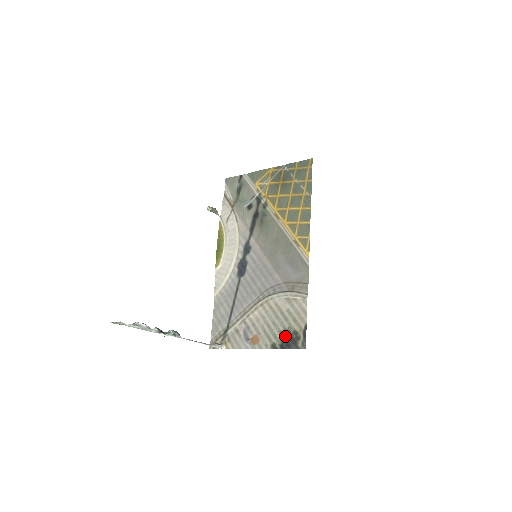
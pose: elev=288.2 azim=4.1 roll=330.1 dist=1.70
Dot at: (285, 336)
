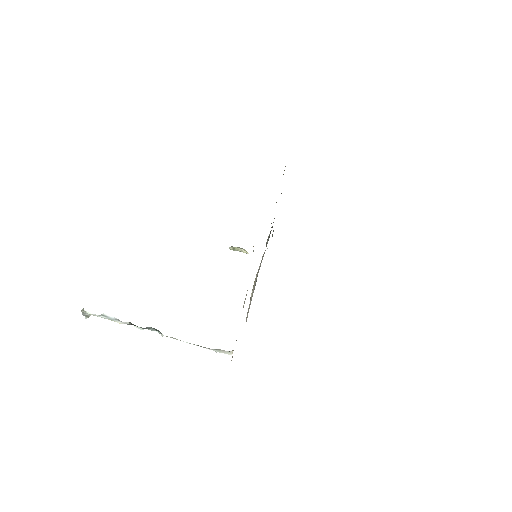
Dot at: occluded
